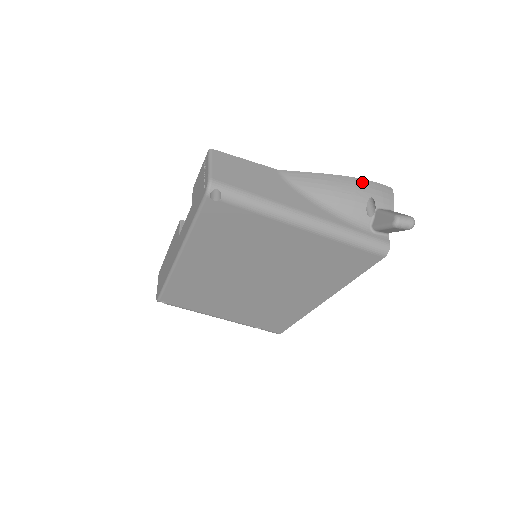
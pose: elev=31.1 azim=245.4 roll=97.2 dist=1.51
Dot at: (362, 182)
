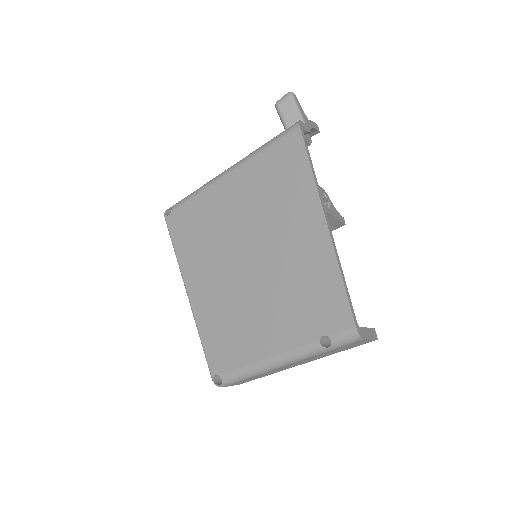
Dot at: occluded
